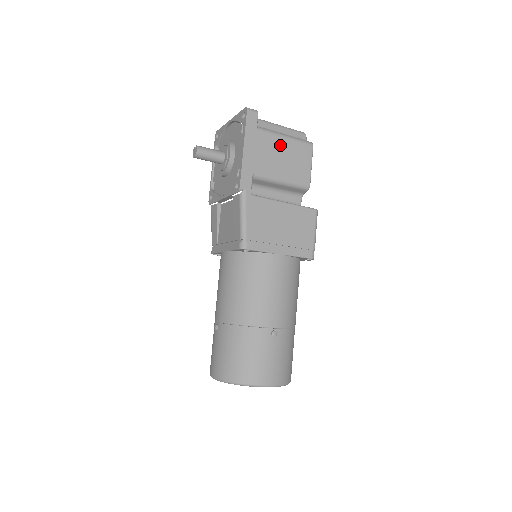
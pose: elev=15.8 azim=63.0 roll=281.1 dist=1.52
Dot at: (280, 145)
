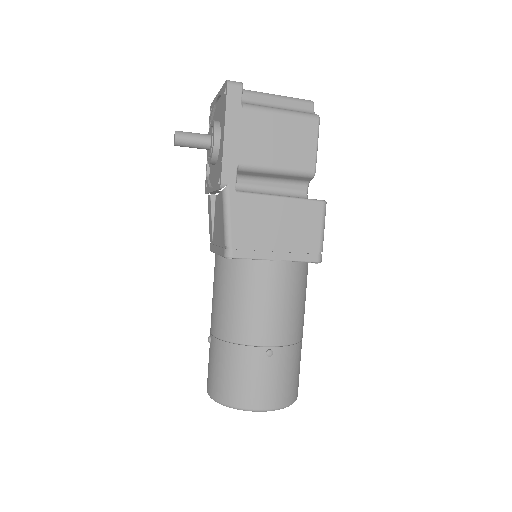
Dot at: (273, 124)
